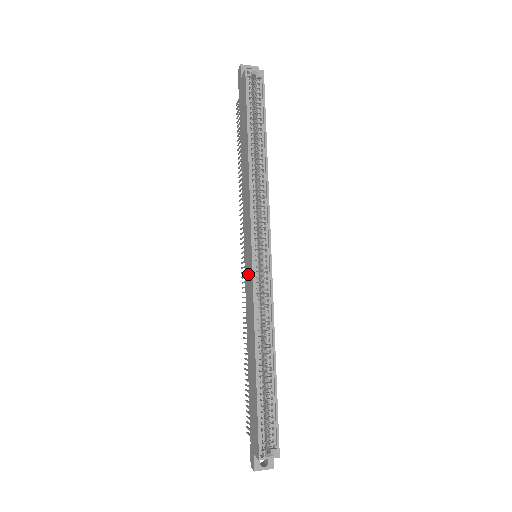
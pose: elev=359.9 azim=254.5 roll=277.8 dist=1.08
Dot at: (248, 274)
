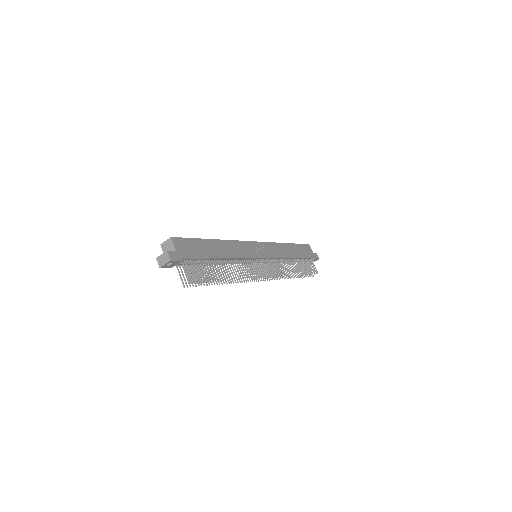
Dot at: occluded
